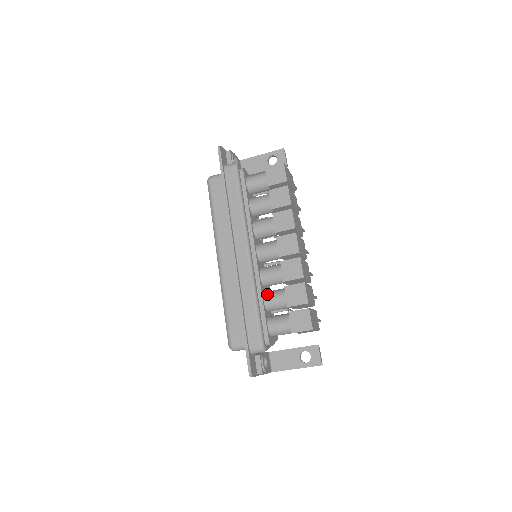
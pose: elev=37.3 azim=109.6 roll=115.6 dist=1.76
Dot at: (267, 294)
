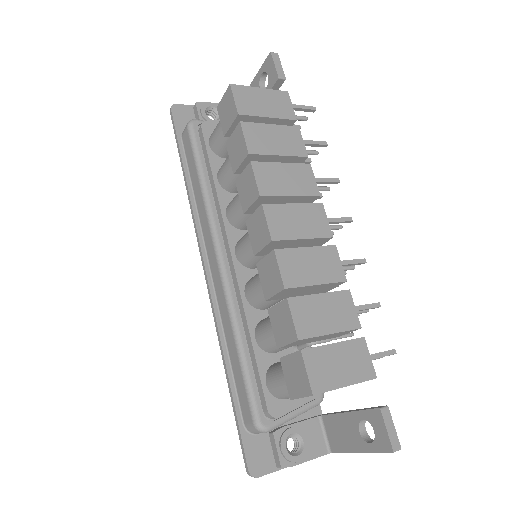
Dot at: (258, 325)
